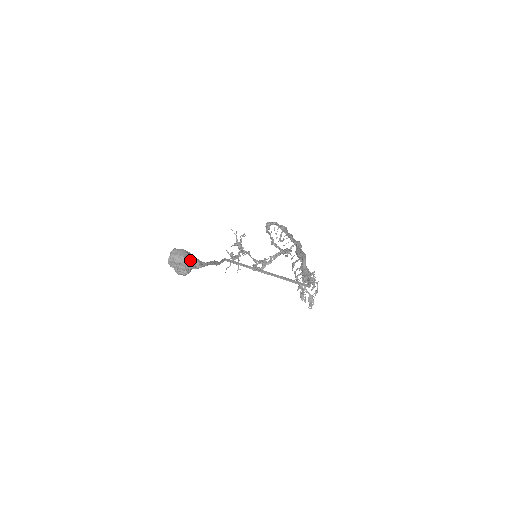
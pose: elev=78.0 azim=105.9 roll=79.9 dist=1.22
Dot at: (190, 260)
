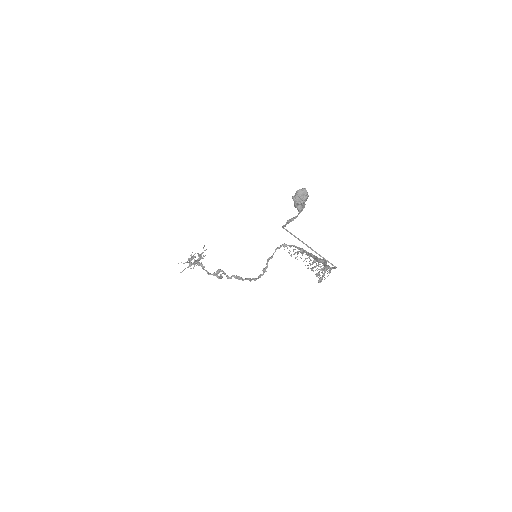
Dot at: occluded
